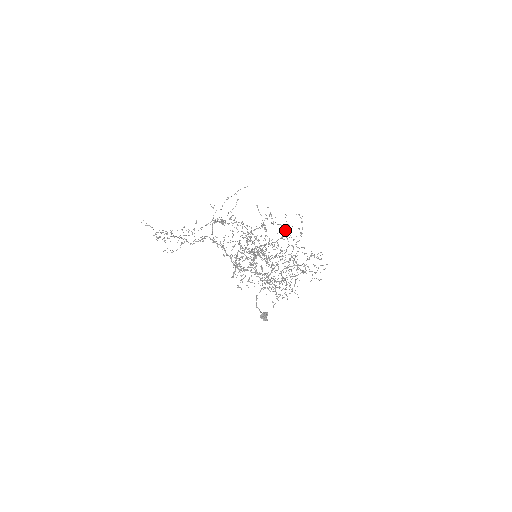
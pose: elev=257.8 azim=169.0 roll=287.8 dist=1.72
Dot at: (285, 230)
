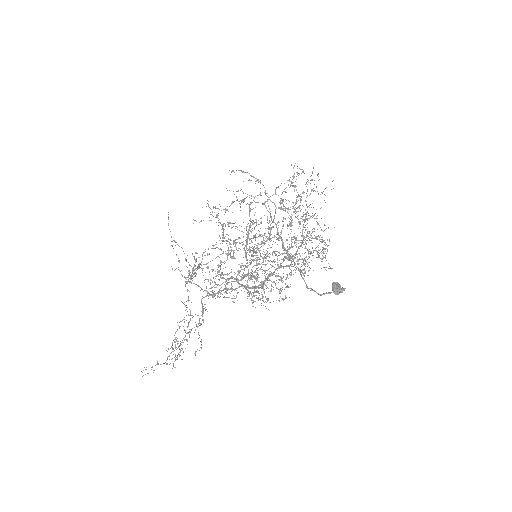
Dot at: (242, 200)
